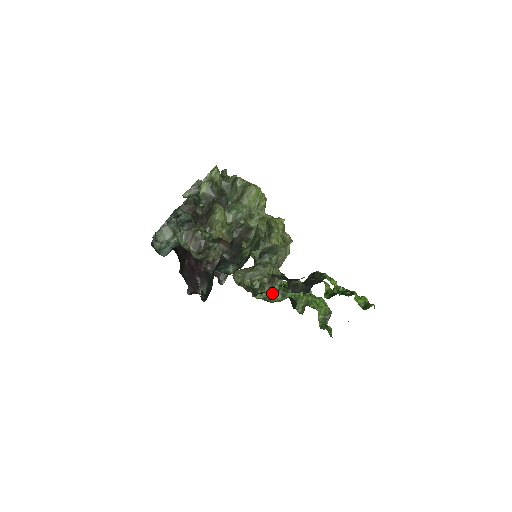
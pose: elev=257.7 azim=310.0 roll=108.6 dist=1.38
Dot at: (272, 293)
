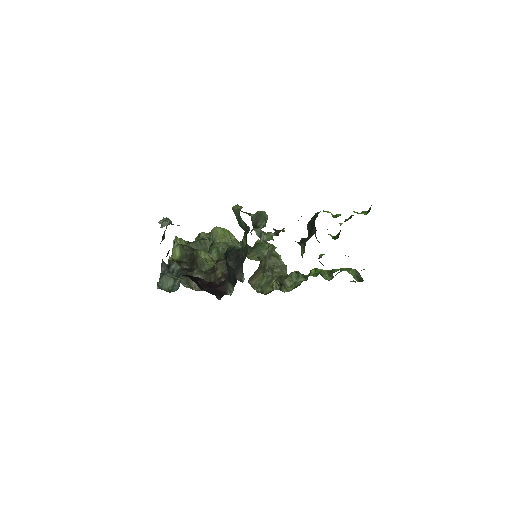
Dot at: (295, 282)
